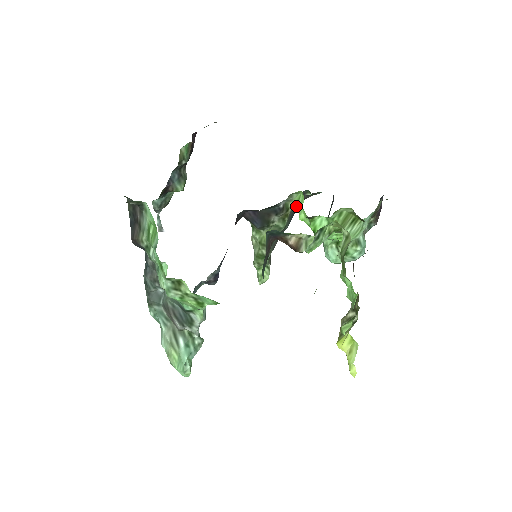
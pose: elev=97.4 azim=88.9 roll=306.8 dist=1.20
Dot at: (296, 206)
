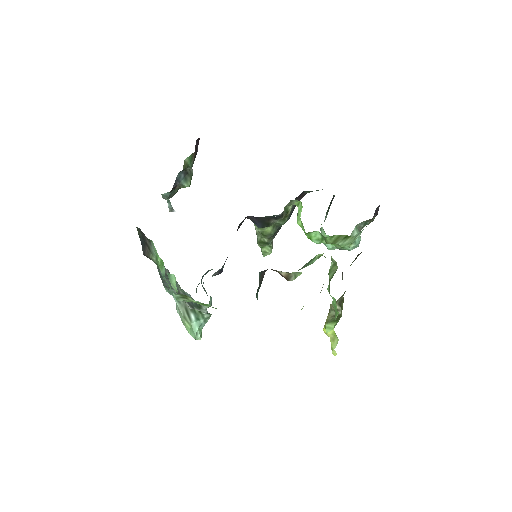
Dot at: (298, 200)
